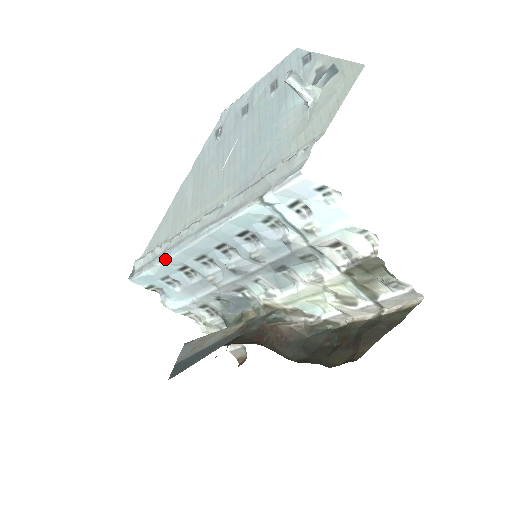
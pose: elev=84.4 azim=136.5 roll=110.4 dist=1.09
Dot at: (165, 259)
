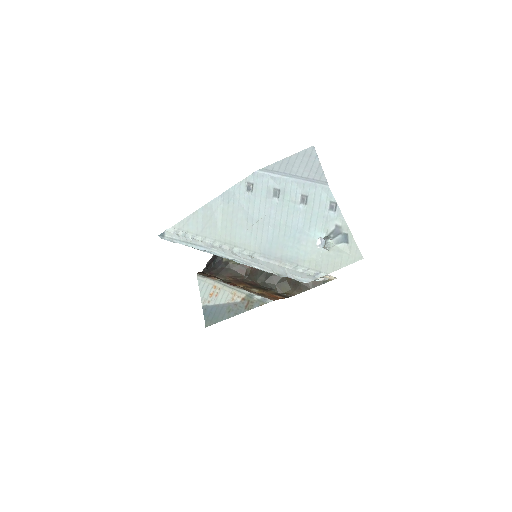
Dot at: occluded
